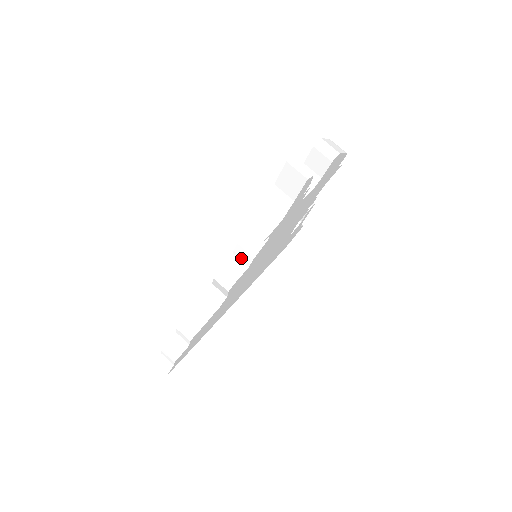
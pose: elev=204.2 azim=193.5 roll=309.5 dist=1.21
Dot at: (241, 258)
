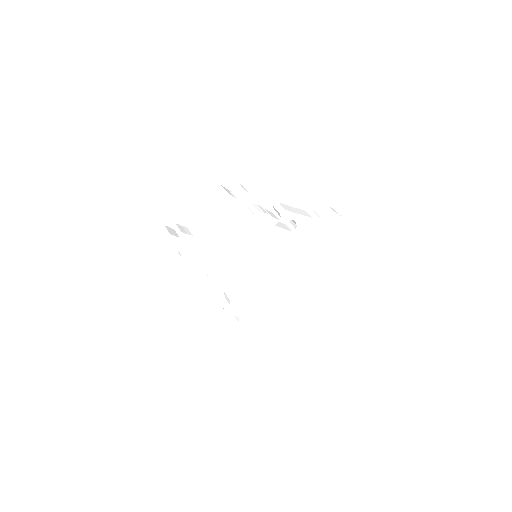
Dot at: occluded
